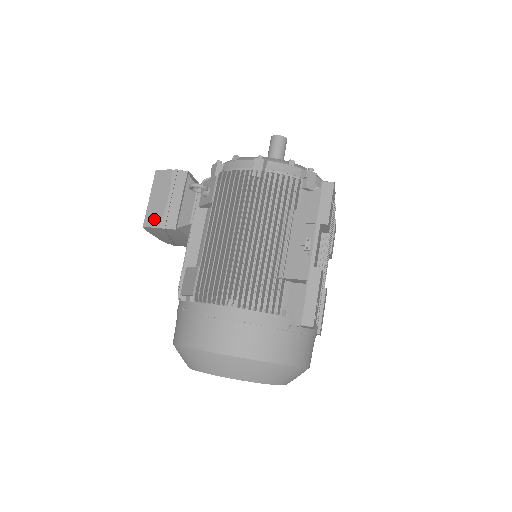
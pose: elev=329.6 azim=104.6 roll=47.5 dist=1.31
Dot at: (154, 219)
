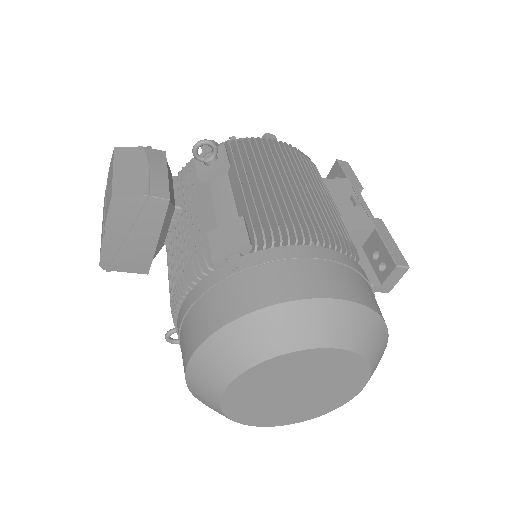
Dot at: (131, 188)
